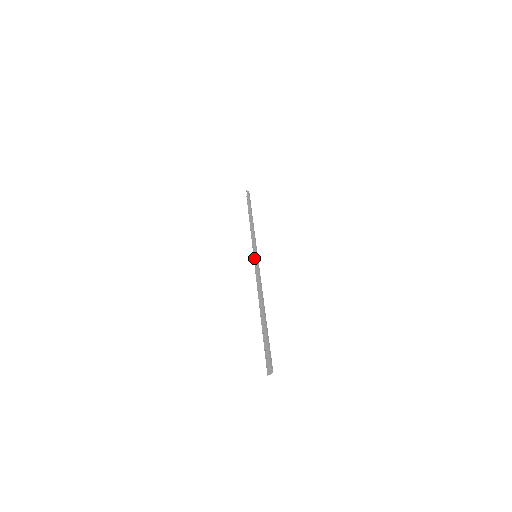
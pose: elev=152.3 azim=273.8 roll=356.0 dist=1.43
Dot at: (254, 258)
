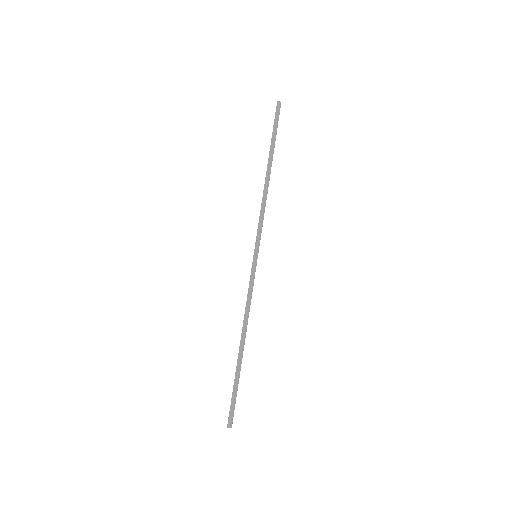
Dot at: occluded
